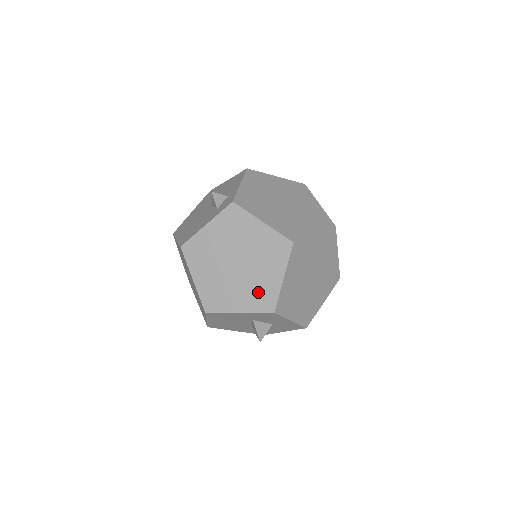
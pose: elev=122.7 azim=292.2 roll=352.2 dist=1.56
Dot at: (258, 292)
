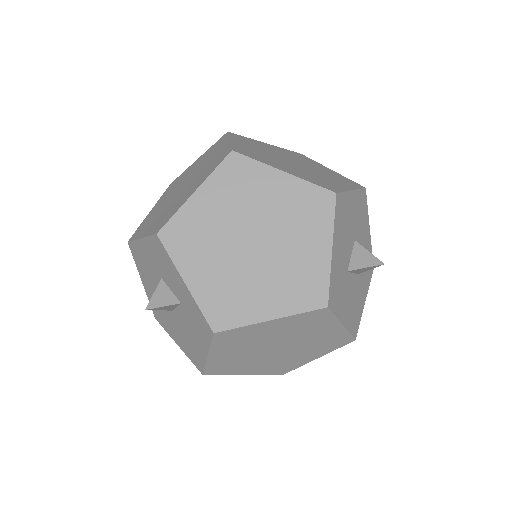
Dot at: (168, 212)
